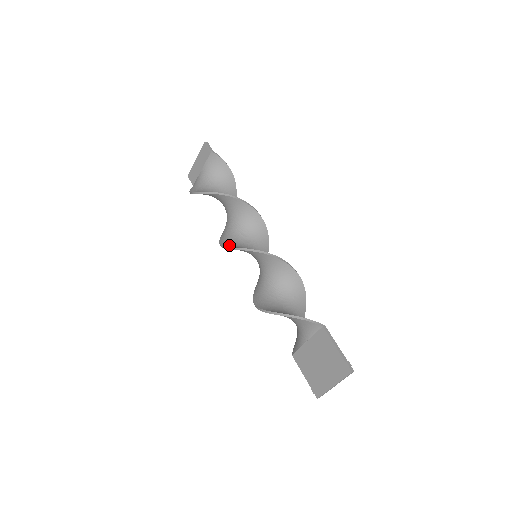
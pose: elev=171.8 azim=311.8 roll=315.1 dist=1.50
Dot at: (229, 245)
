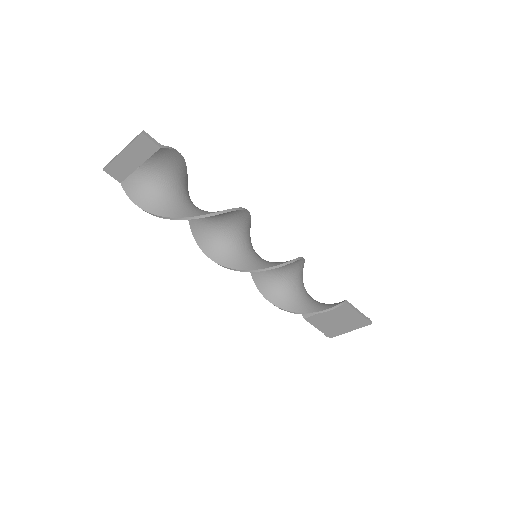
Dot at: (234, 264)
